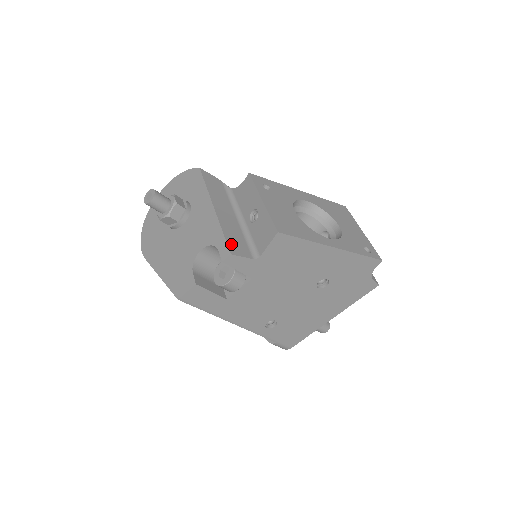
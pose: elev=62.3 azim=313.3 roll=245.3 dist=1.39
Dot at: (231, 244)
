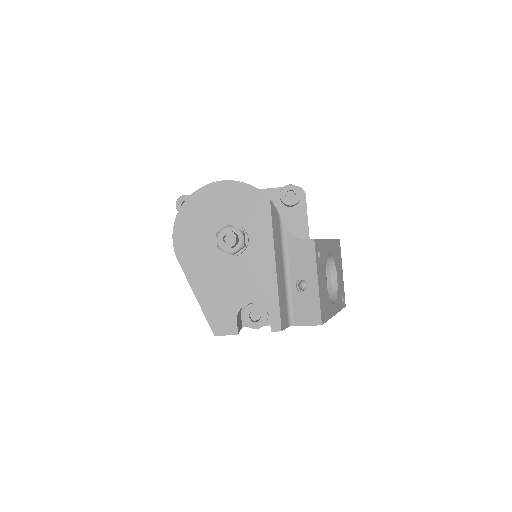
Dot at: (282, 316)
